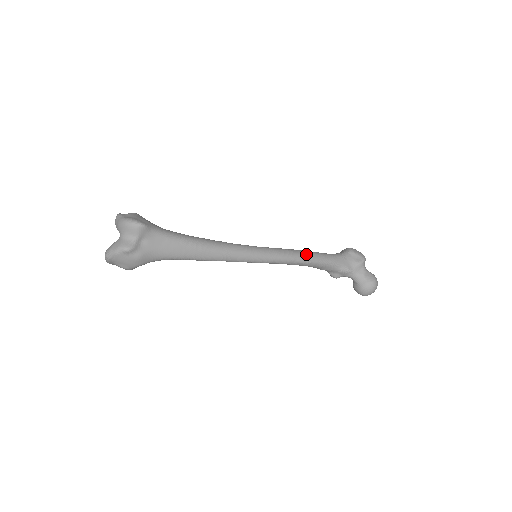
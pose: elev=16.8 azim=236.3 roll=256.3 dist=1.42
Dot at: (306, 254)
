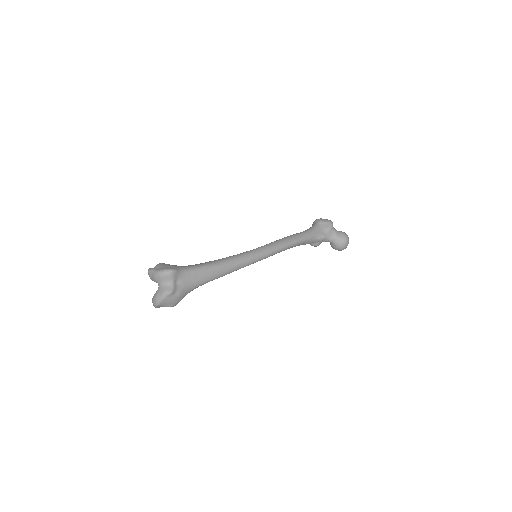
Dot at: (290, 239)
